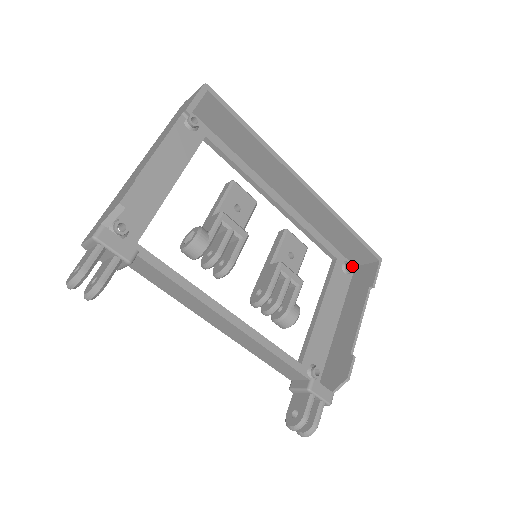
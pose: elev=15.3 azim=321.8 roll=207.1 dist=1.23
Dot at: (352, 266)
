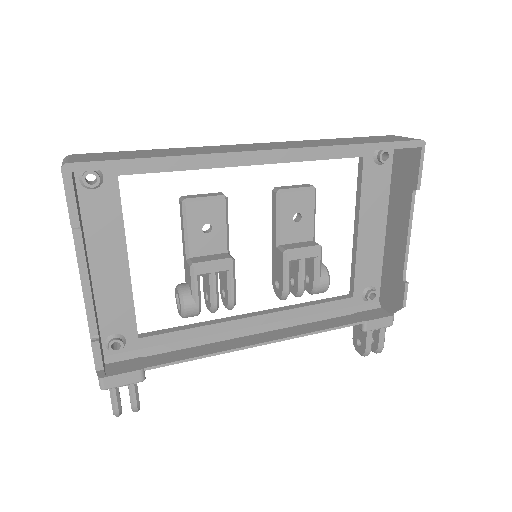
Dot at: (388, 153)
